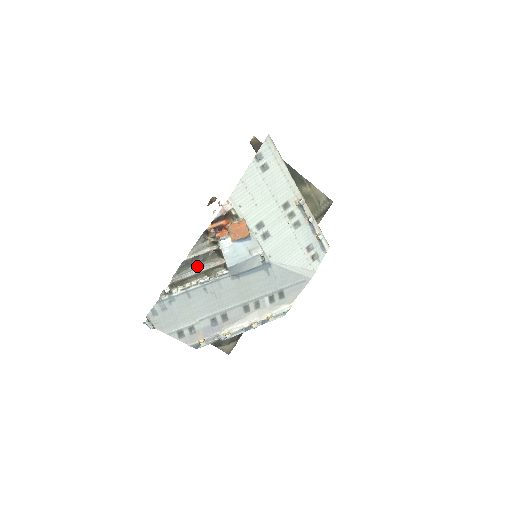
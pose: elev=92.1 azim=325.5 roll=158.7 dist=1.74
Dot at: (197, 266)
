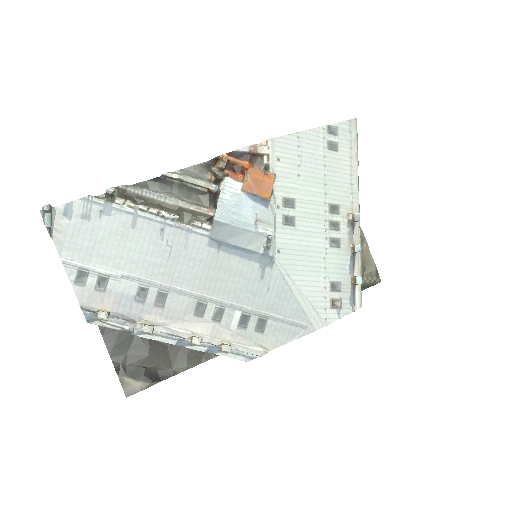
Dot at: (173, 196)
